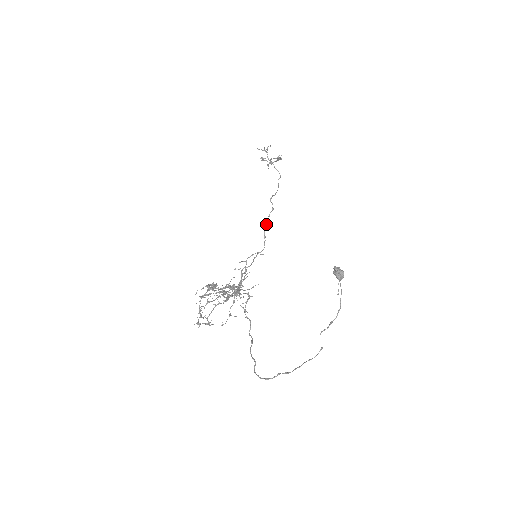
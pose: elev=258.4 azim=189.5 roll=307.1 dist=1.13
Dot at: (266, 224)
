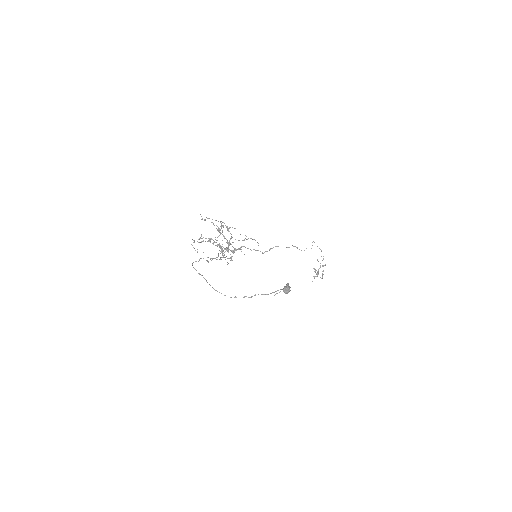
Dot at: (278, 246)
